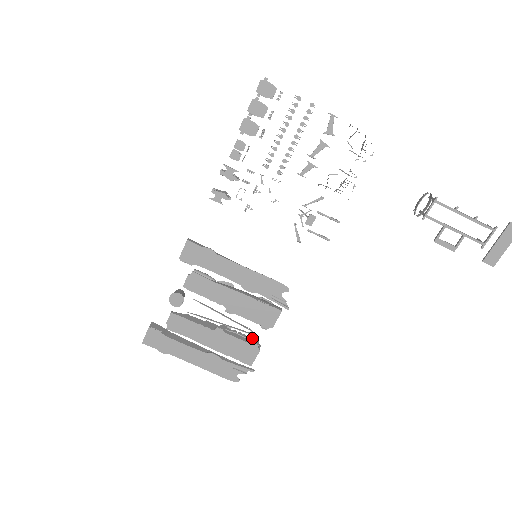
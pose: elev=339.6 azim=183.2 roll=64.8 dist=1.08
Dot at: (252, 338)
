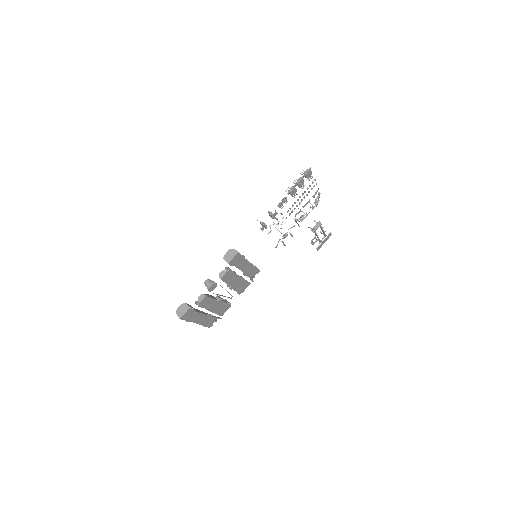
Dot at: (226, 300)
